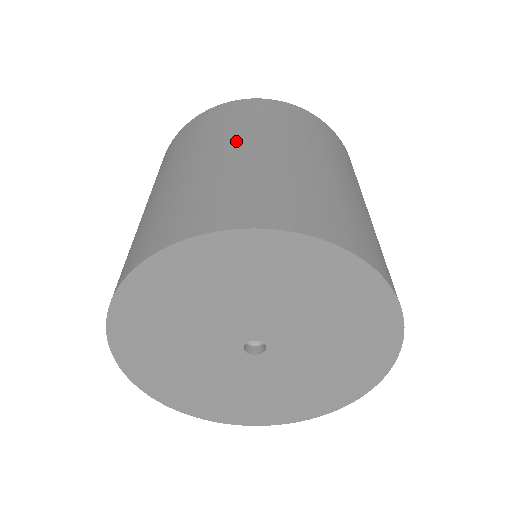
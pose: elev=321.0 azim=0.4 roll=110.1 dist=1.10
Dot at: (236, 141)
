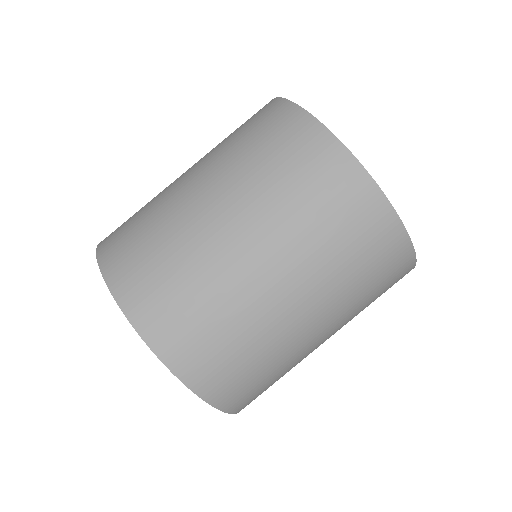
Dot at: (218, 184)
